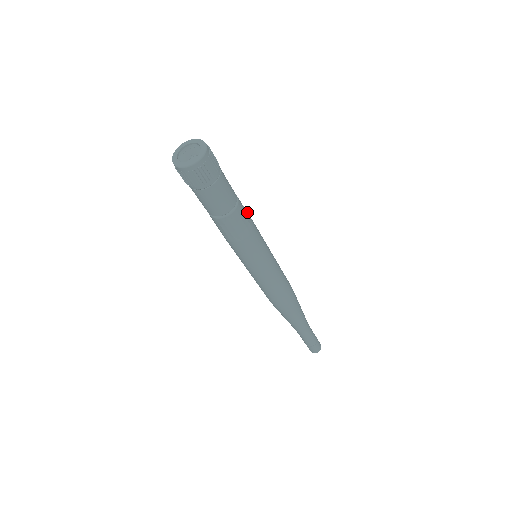
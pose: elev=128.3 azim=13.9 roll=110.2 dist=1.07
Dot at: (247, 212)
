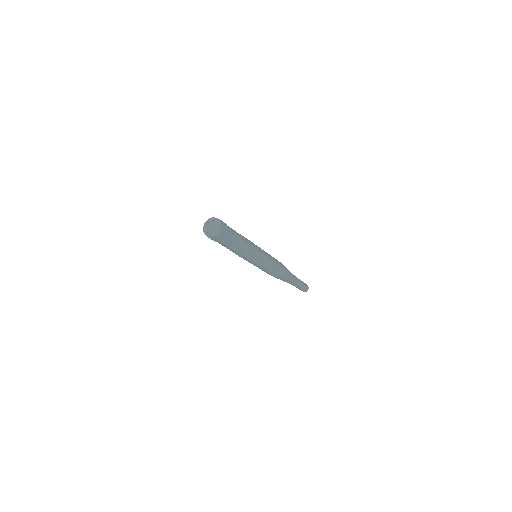
Dot at: occluded
